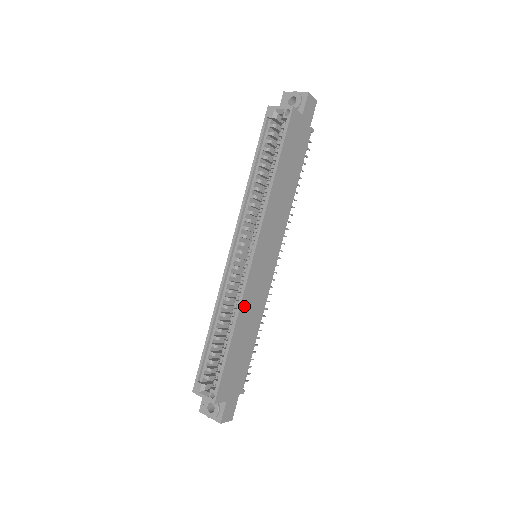
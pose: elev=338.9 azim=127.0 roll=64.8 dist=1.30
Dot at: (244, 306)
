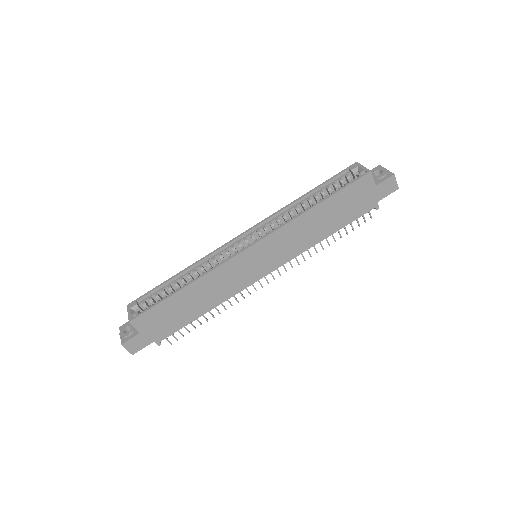
Dot at: (212, 276)
